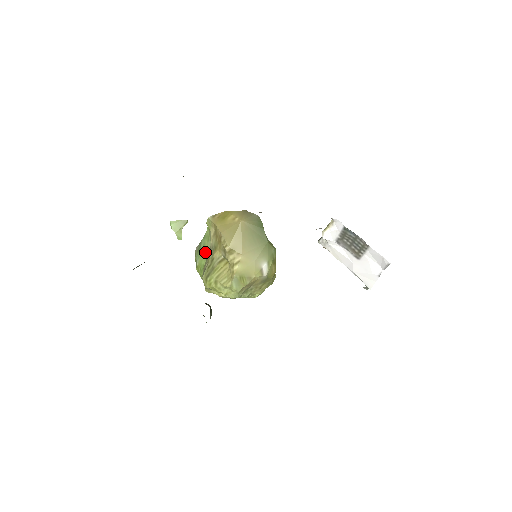
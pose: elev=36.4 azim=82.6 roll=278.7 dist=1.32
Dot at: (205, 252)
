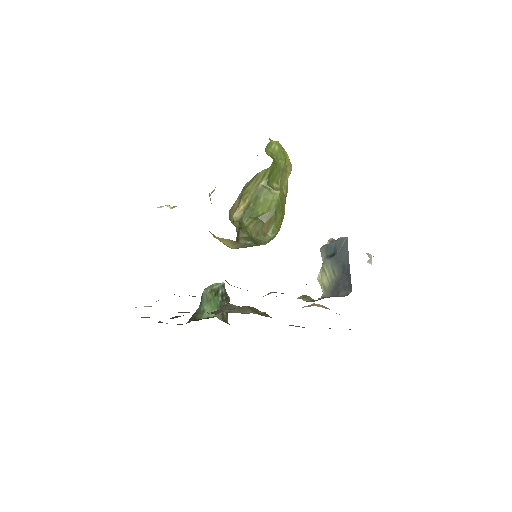
Dot at: occluded
